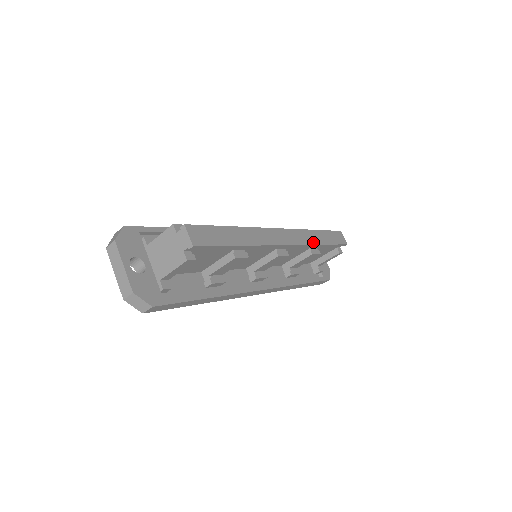
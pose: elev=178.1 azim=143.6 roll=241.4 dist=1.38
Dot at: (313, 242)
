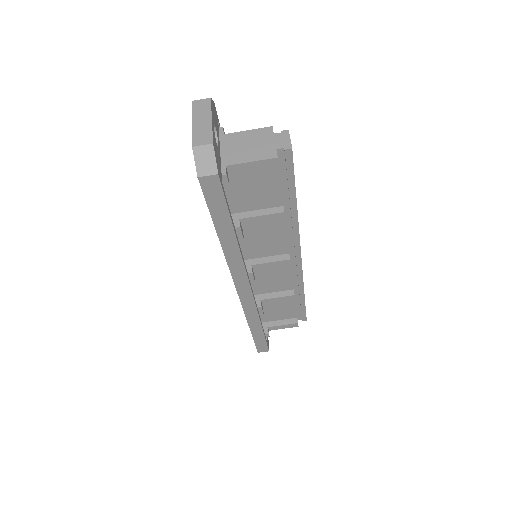
Dot at: (303, 282)
